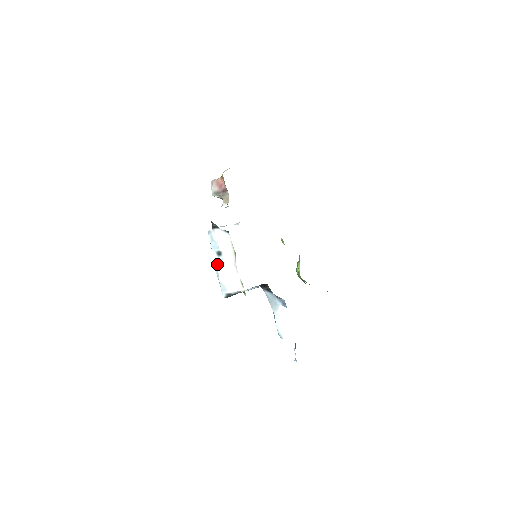
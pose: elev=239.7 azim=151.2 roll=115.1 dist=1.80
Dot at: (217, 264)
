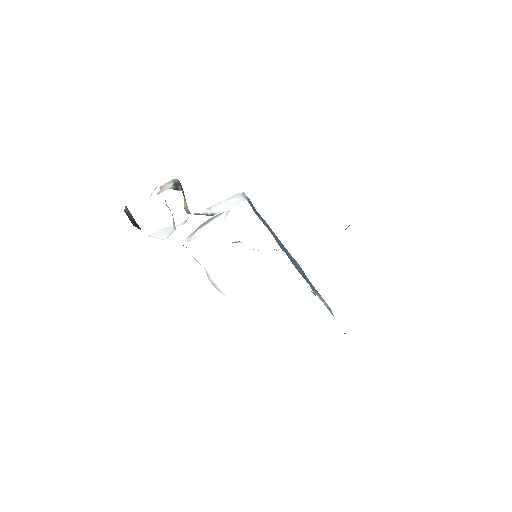
Dot at: (207, 275)
